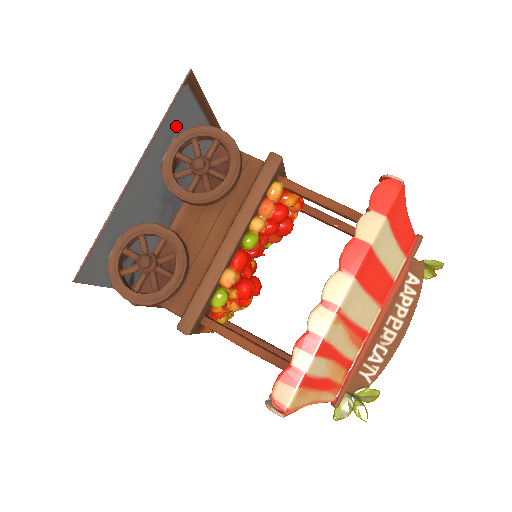
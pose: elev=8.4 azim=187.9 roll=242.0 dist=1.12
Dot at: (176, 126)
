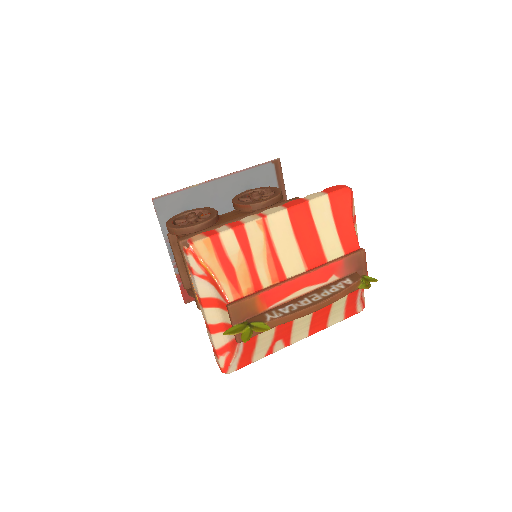
Dot at: (258, 182)
